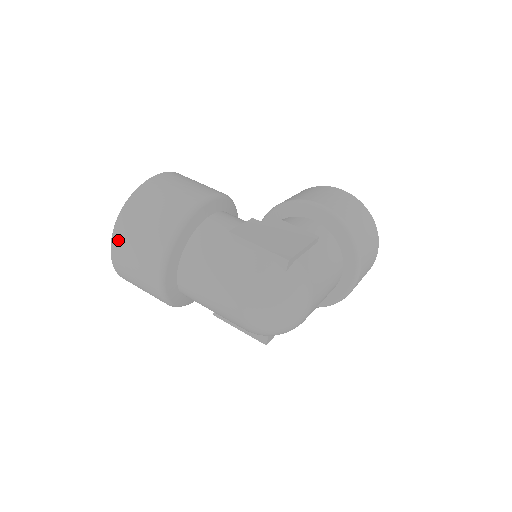
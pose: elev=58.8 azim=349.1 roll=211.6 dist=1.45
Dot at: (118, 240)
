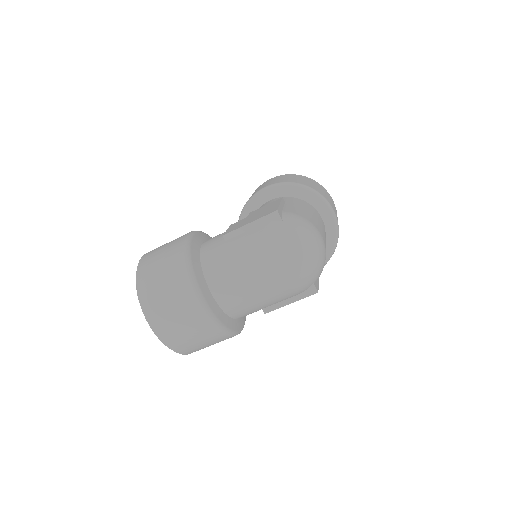
Dot at: (152, 314)
